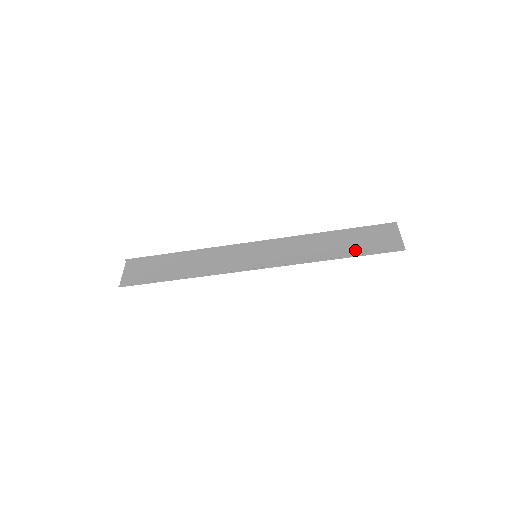
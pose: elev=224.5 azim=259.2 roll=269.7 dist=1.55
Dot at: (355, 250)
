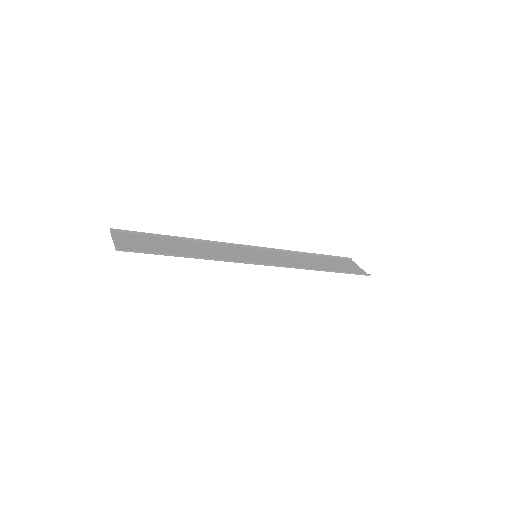
Dot at: (335, 268)
